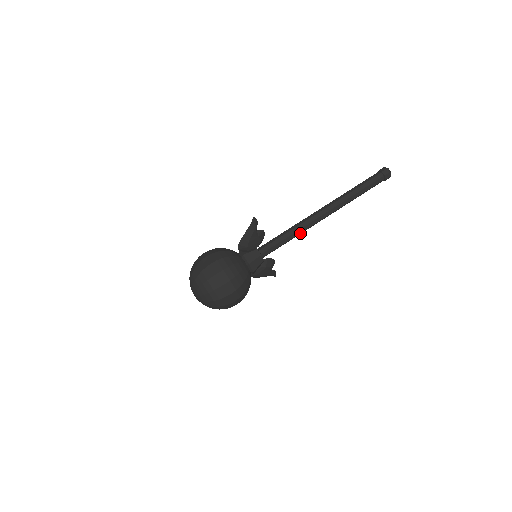
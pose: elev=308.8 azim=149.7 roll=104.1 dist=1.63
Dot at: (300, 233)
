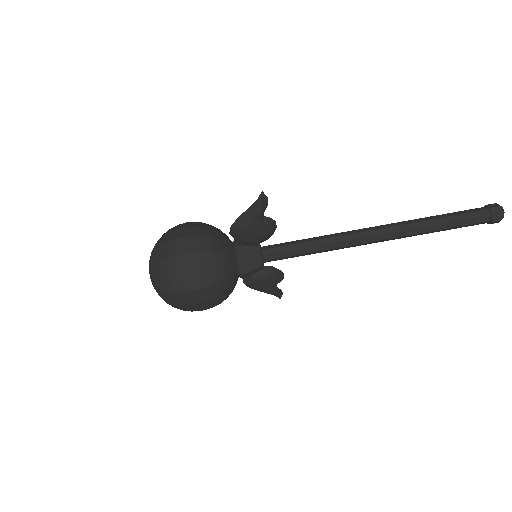
Dot at: (331, 249)
